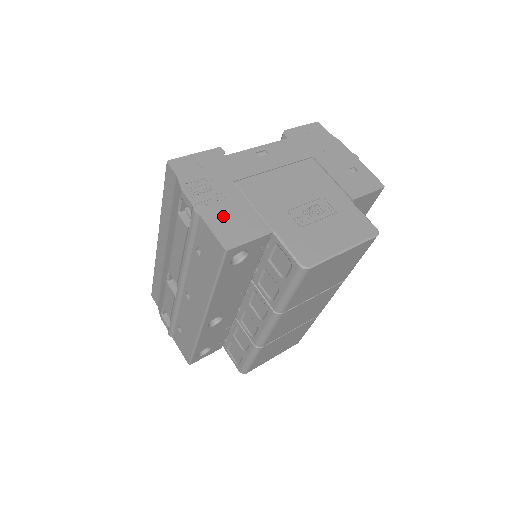
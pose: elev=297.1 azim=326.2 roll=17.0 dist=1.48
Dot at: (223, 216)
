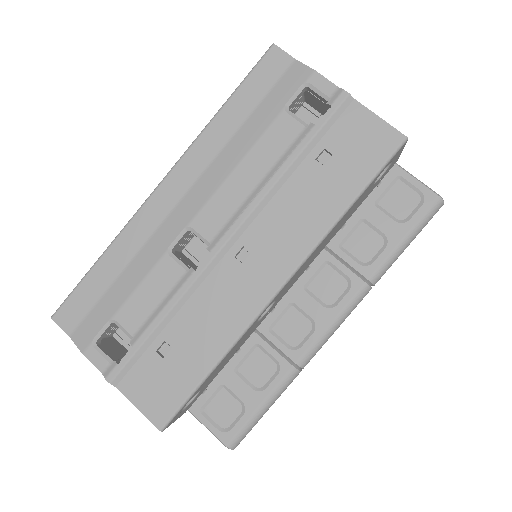
Dot at: occluded
